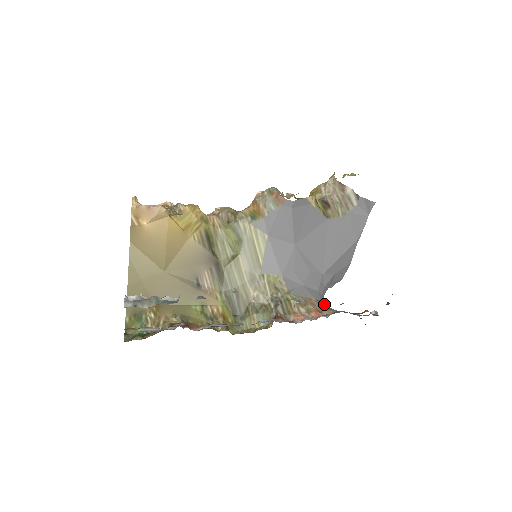
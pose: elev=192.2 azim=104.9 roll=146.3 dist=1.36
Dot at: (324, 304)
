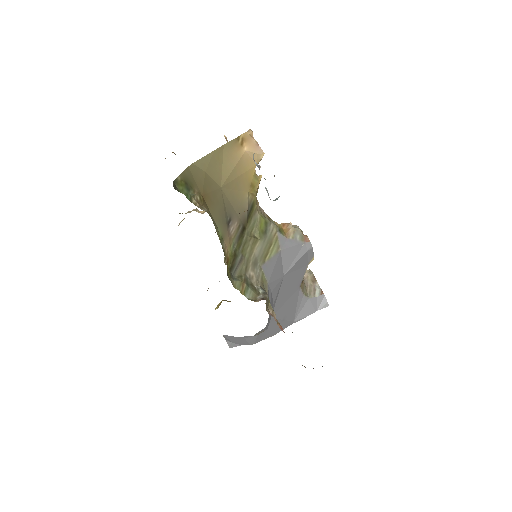
Dot at: occluded
